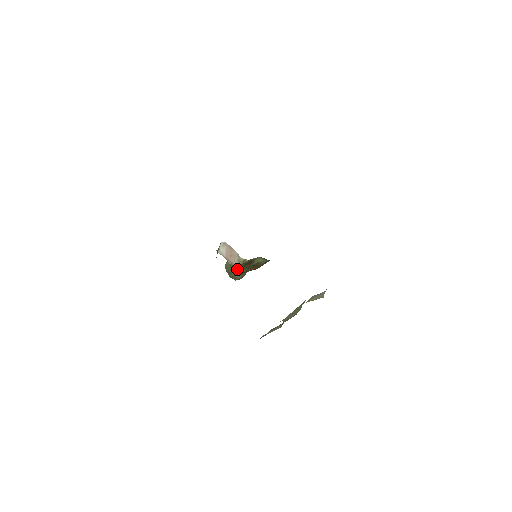
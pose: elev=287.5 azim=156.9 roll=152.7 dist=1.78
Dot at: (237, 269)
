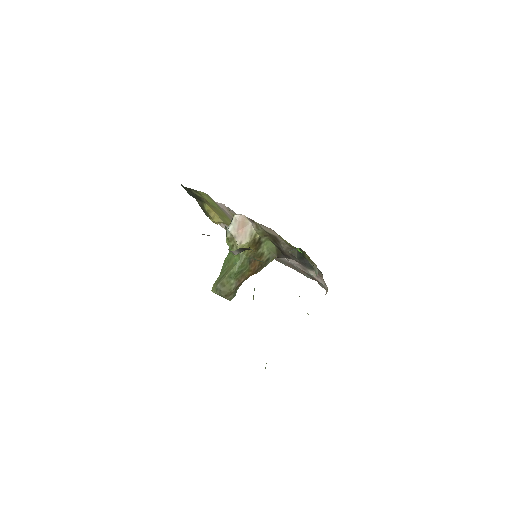
Dot at: (240, 260)
